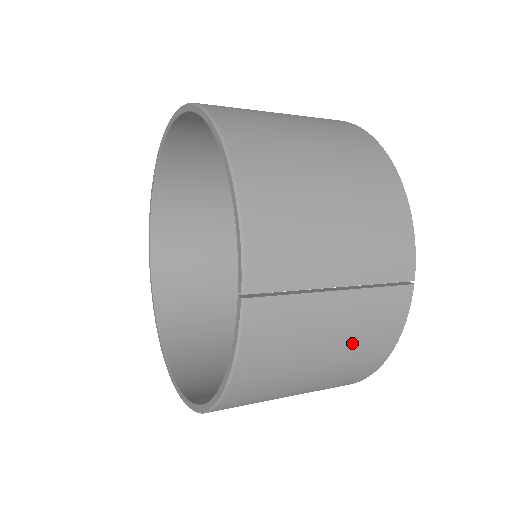
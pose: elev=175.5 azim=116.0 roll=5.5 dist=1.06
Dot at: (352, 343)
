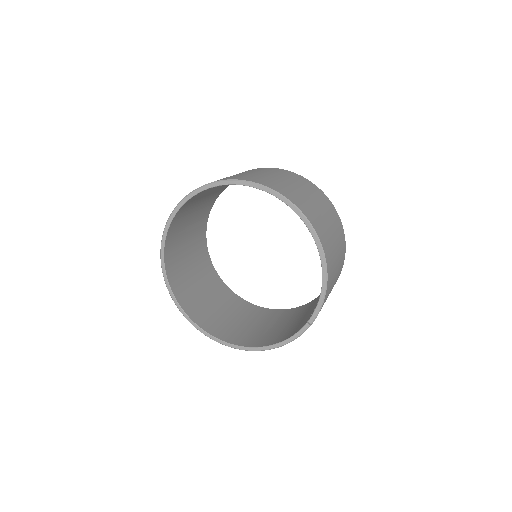
Dot at: occluded
